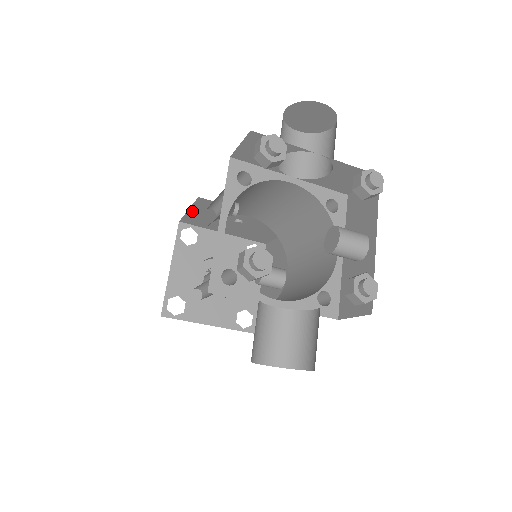
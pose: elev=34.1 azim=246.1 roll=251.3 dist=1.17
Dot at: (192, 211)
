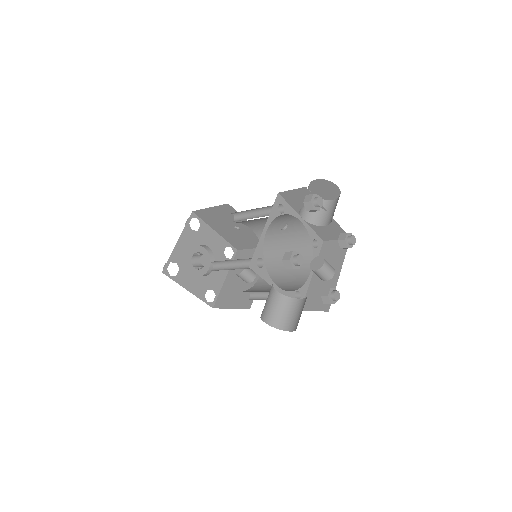
Dot at: (211, 209)
